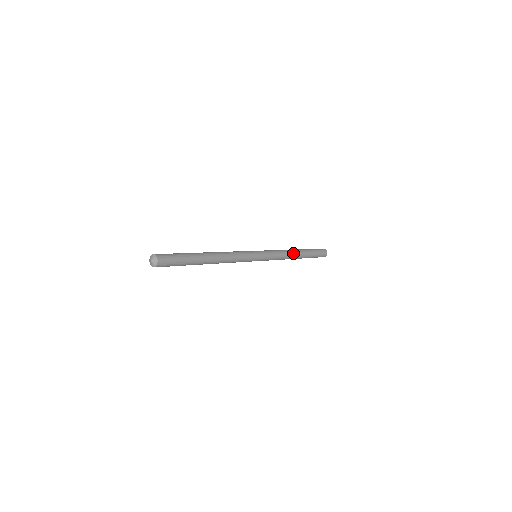
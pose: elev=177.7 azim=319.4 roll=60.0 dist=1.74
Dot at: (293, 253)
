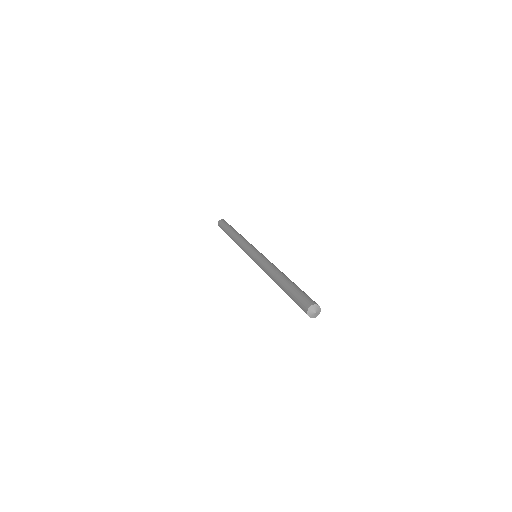
Dot at: (241, 235)
